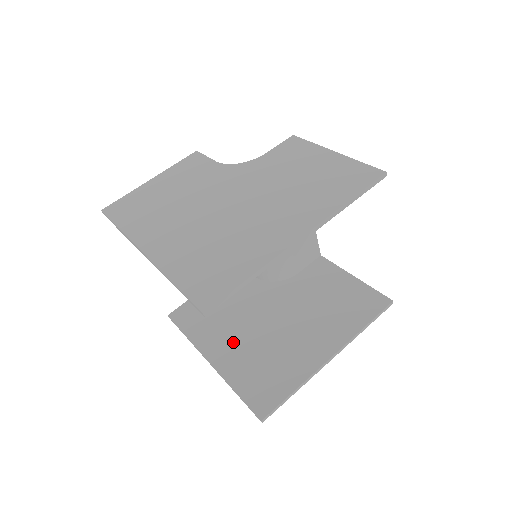
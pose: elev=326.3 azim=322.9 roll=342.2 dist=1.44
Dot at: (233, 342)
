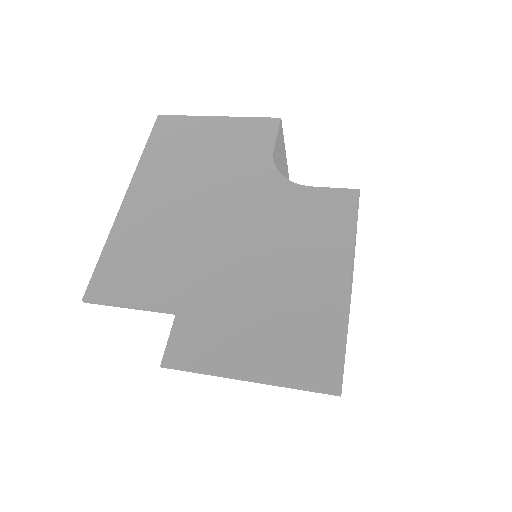
Dot at: occluded
